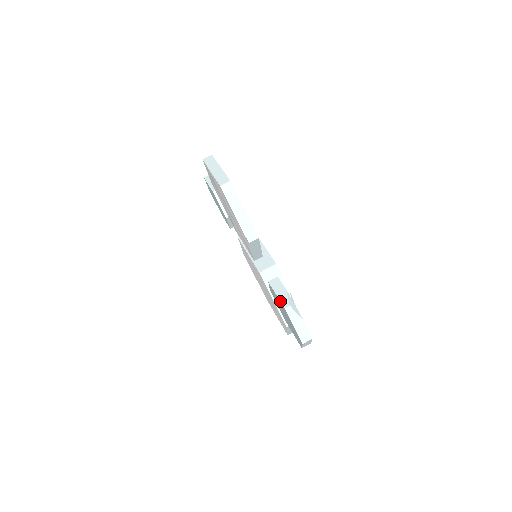
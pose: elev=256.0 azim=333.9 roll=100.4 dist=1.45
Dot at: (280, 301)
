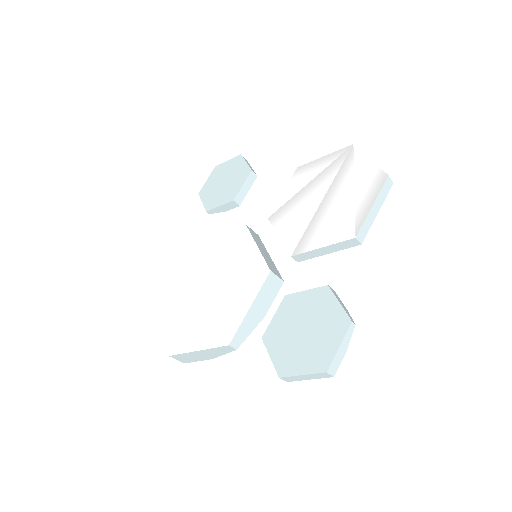
Dot at: (346, 311)
